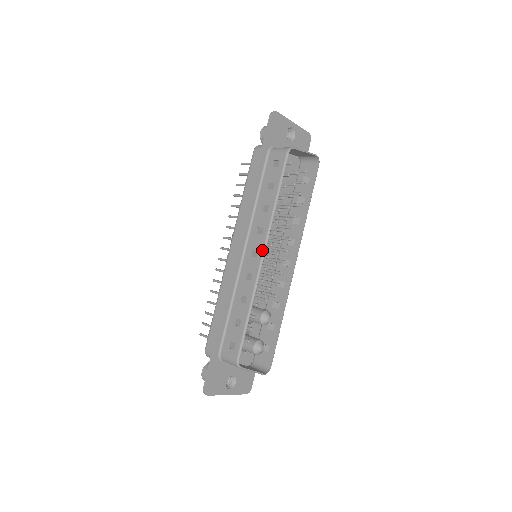
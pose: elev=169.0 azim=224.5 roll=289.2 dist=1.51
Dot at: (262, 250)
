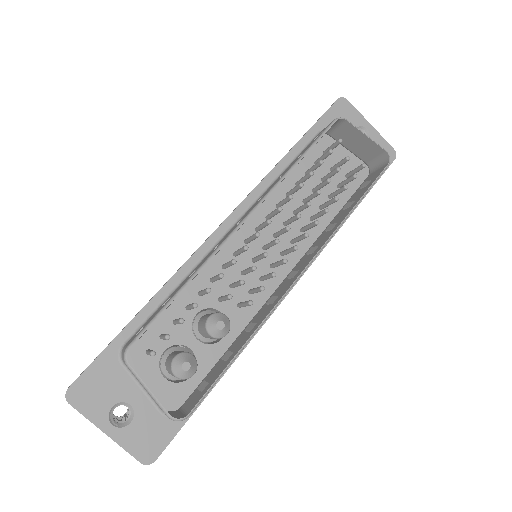
Dot at: (248, 213)
